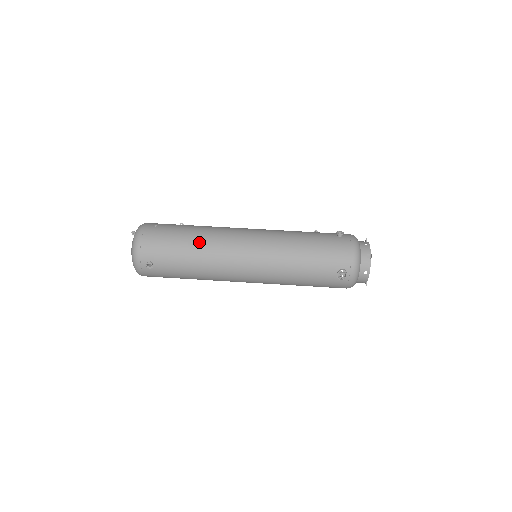
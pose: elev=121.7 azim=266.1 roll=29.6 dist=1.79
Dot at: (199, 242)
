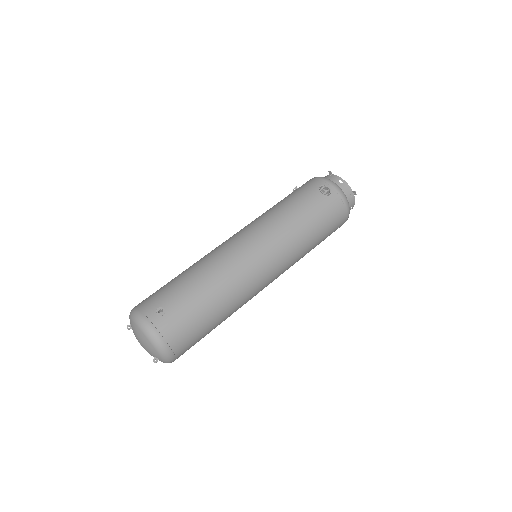
Dot at: (192, 266)
